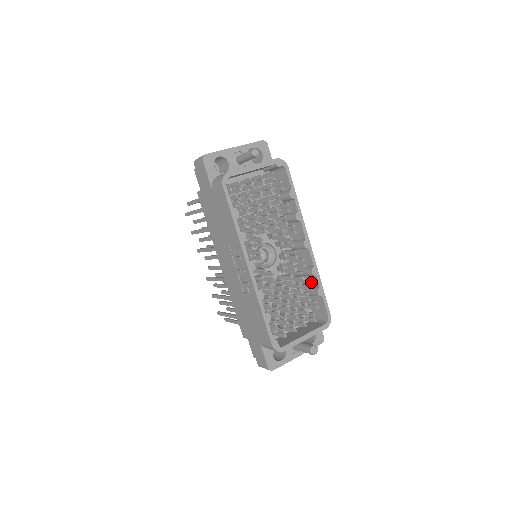
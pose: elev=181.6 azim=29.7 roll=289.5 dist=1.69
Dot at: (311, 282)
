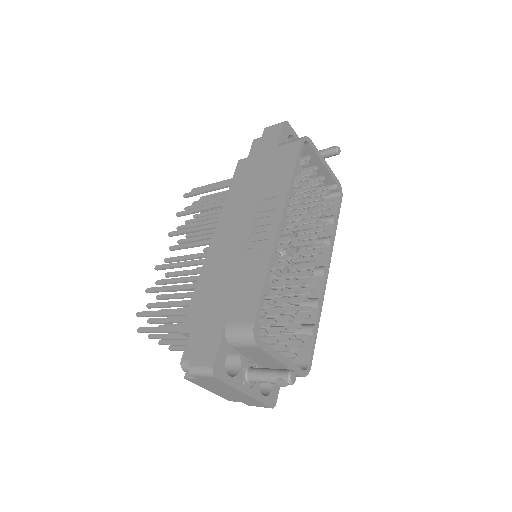
Dot at: occluded
